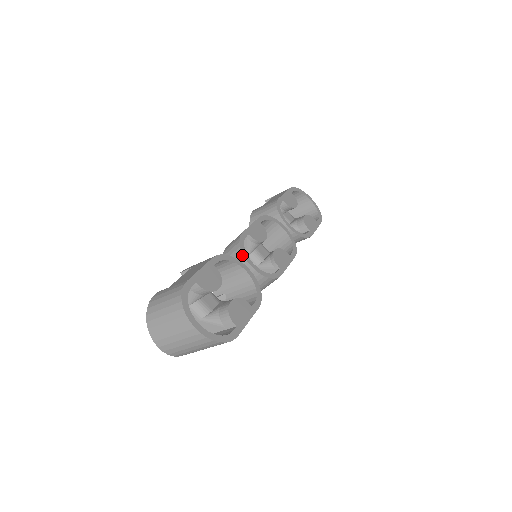
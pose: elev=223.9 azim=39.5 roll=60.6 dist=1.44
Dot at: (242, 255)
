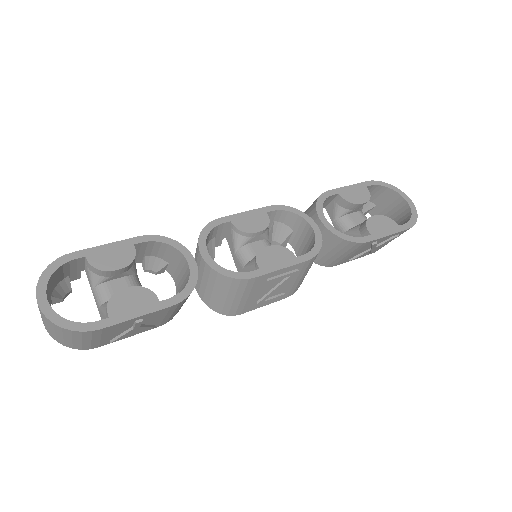
Dot at: (198, 242)
